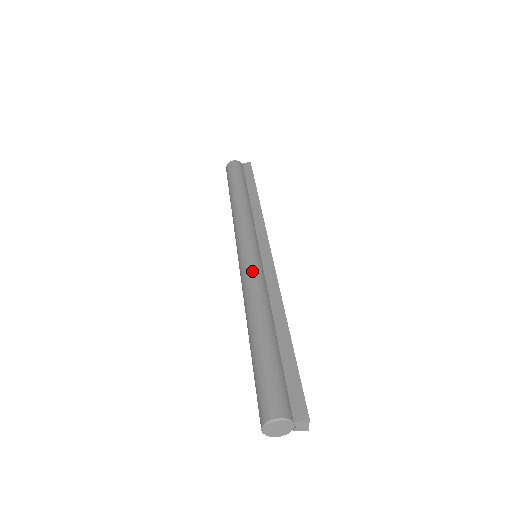
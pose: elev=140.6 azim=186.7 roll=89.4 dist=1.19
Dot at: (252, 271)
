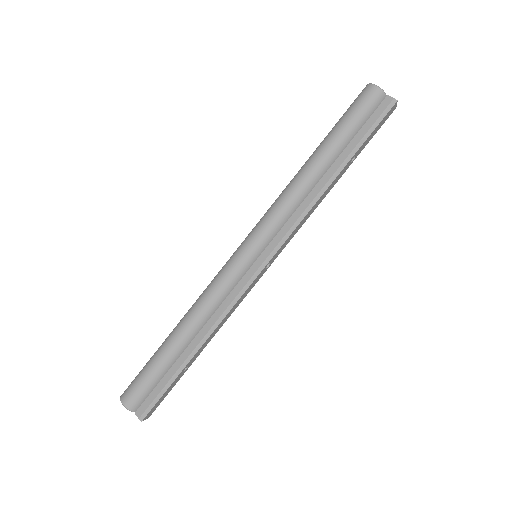
Dot at: (222, 280)
